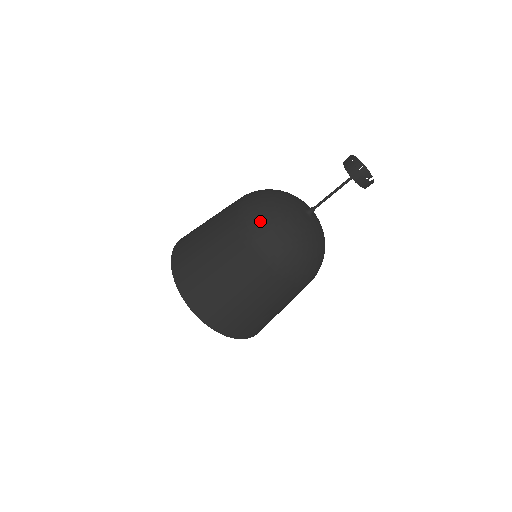
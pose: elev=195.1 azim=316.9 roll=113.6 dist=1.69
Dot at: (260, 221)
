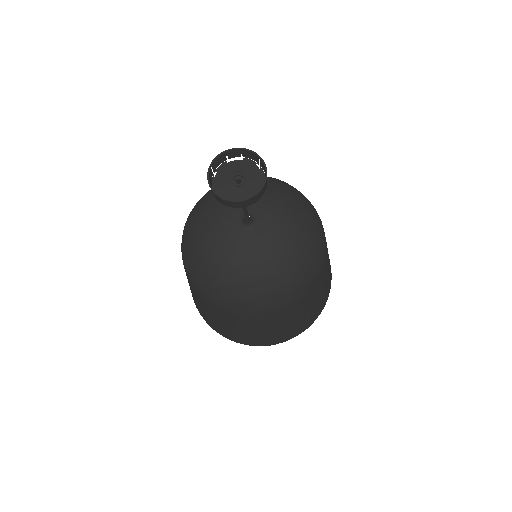
Dot at: (186, 243)
